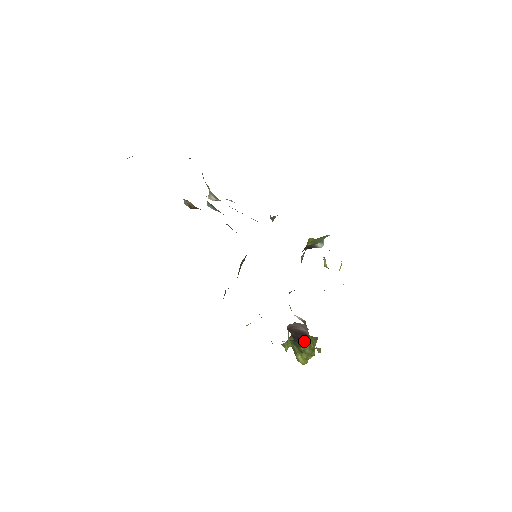
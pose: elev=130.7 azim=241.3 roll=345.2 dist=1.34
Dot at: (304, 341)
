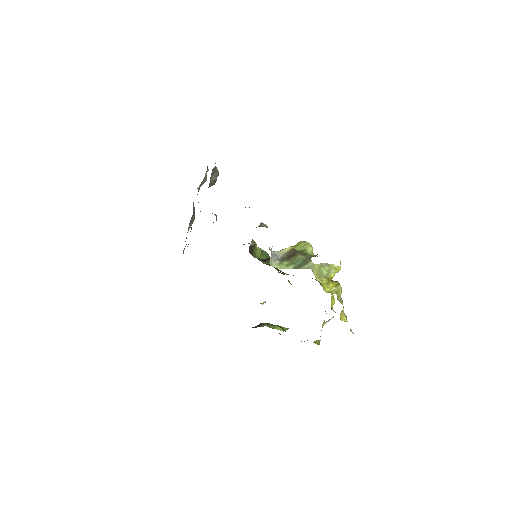
Dot at: occluded
